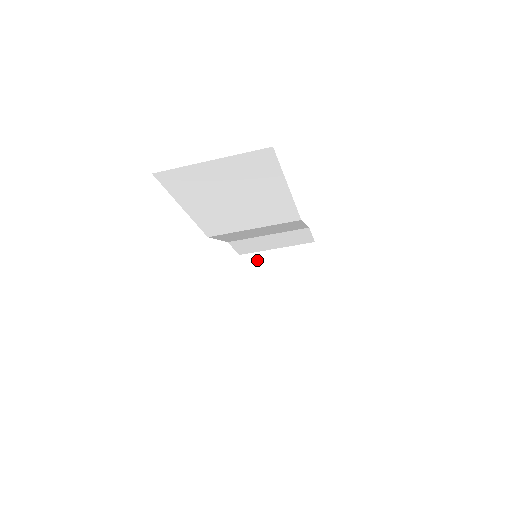
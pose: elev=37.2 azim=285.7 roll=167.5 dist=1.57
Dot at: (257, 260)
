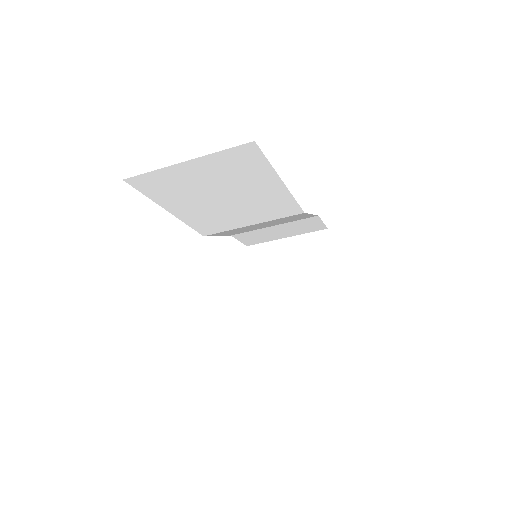
Dot at: (266, 251)
